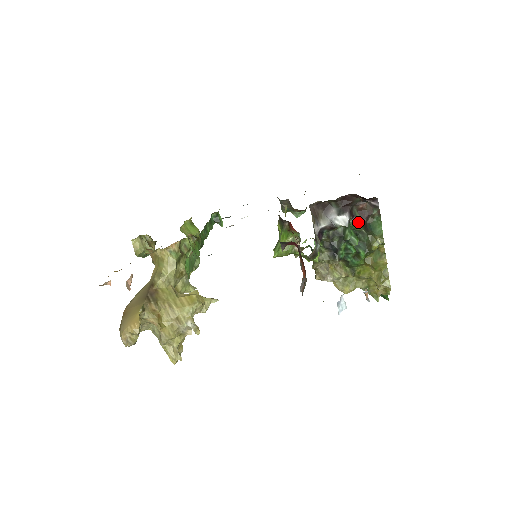
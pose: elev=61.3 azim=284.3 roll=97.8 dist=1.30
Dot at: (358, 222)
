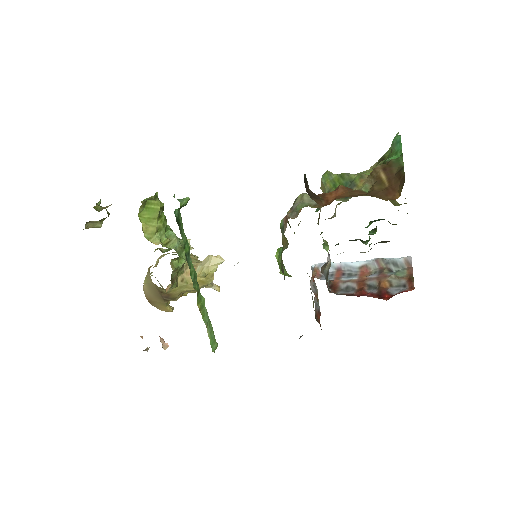
Dot at: occluded
